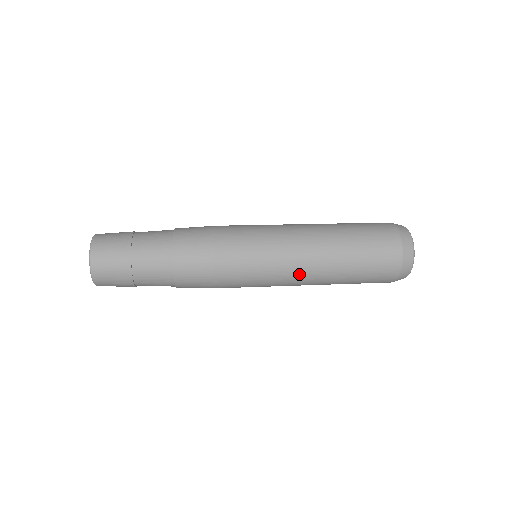
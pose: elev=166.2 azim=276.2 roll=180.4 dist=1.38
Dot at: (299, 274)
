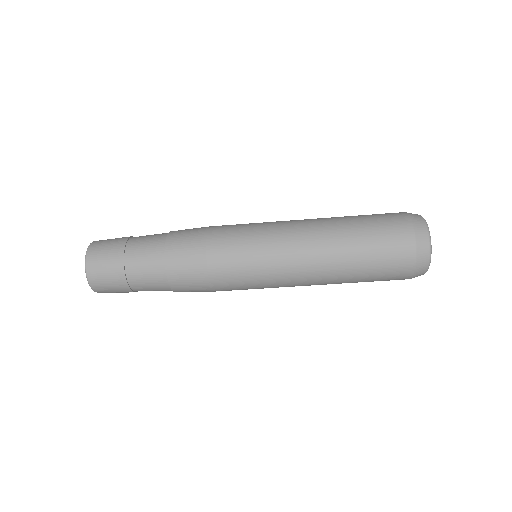
Dot at: (299, 271)
